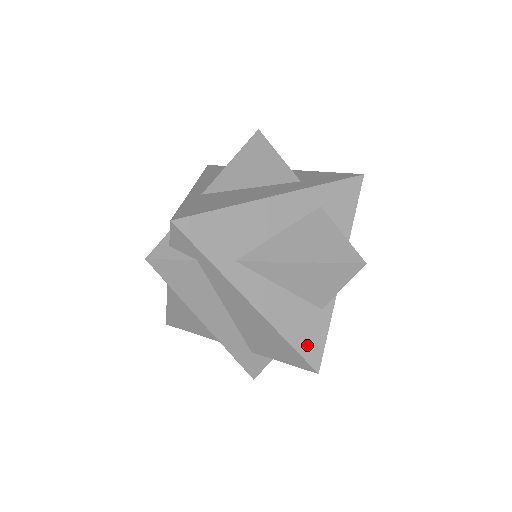
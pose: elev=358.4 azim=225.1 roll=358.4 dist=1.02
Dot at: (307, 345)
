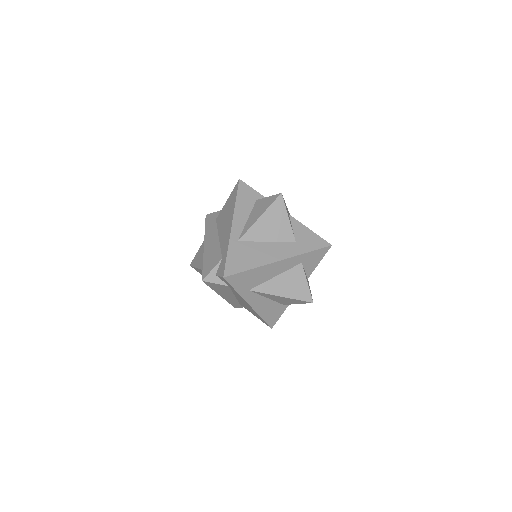
Dot at: (271, 319)
